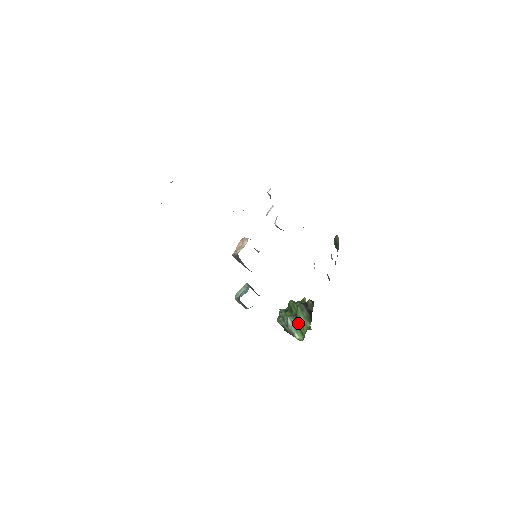
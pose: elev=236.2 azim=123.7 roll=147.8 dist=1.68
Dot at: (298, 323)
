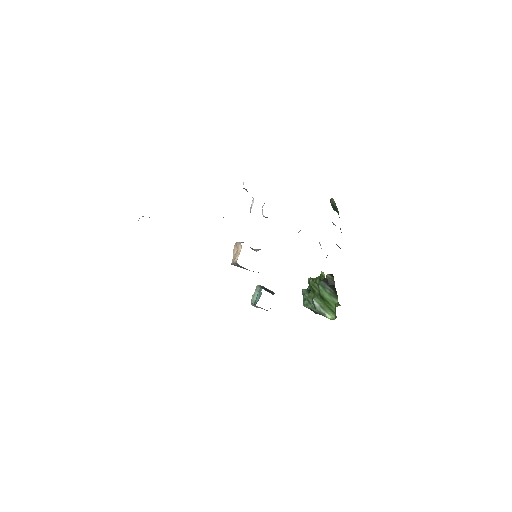
Dot at: (325, 302)
